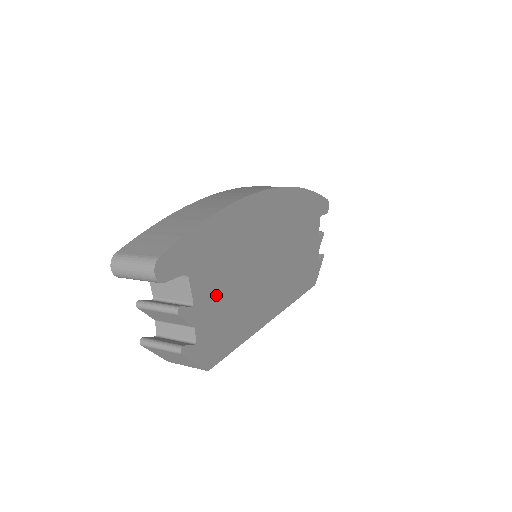
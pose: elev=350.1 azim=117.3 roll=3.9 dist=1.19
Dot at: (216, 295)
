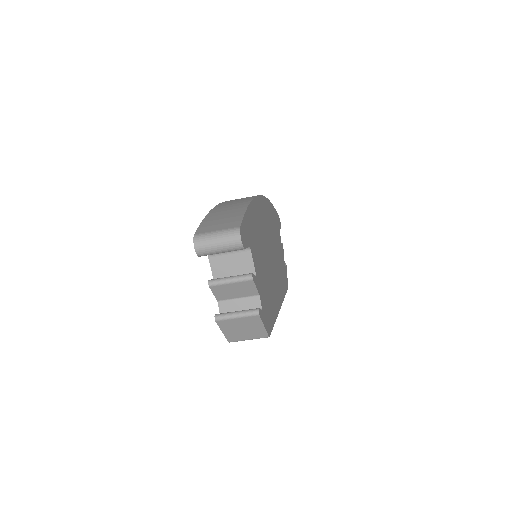
Dot at: (261, 272)
